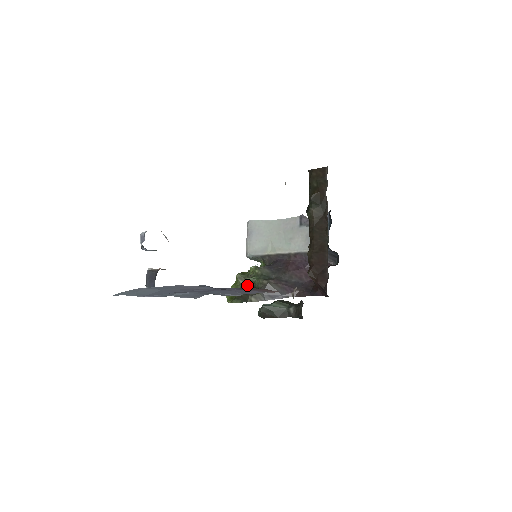
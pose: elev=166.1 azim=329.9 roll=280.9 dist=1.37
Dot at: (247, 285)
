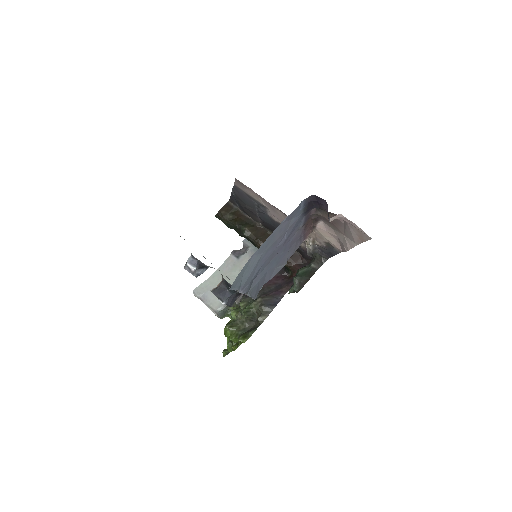
Dot at: (242, 325)
